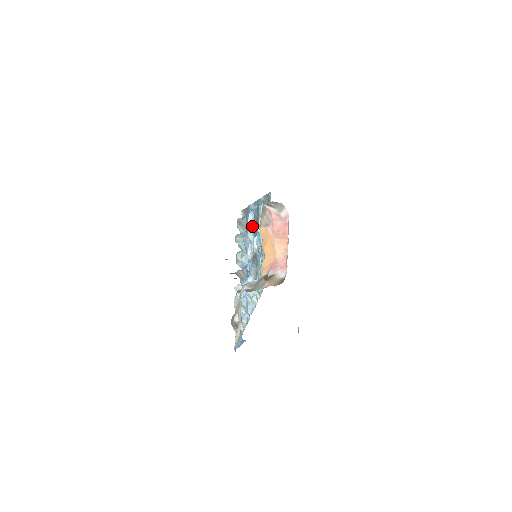
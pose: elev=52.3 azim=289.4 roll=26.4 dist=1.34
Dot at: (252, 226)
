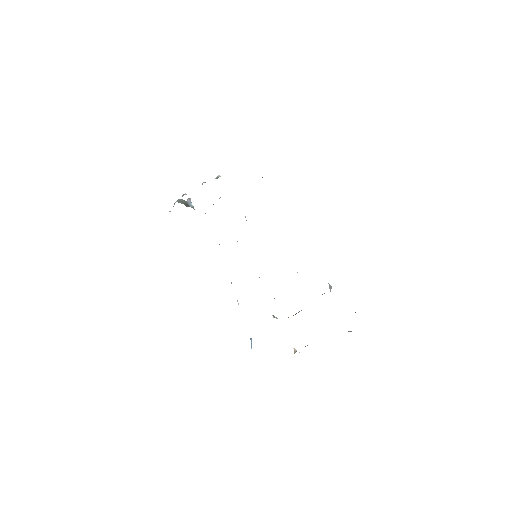
Dot at: occluded
